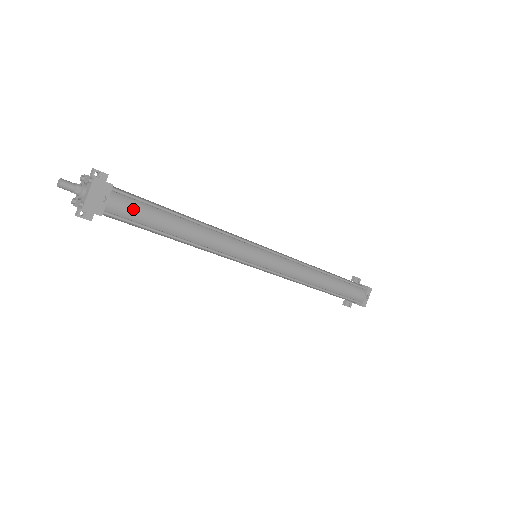
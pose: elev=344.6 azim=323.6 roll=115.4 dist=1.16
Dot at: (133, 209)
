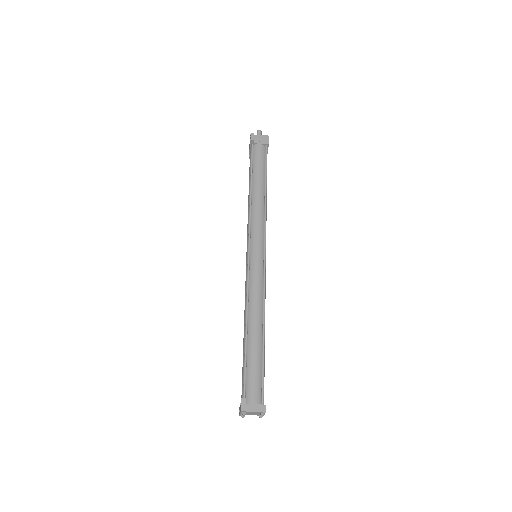
Dot at: occluded
